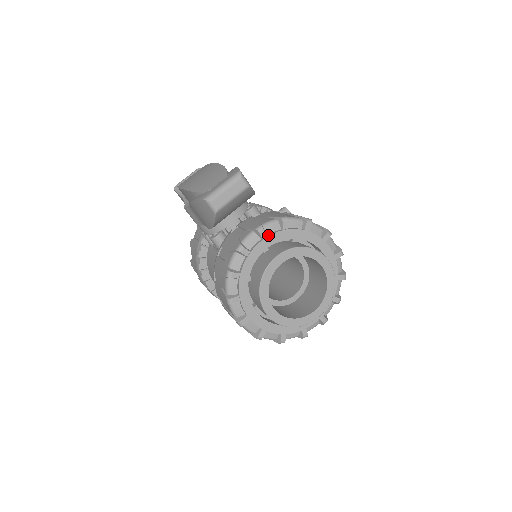
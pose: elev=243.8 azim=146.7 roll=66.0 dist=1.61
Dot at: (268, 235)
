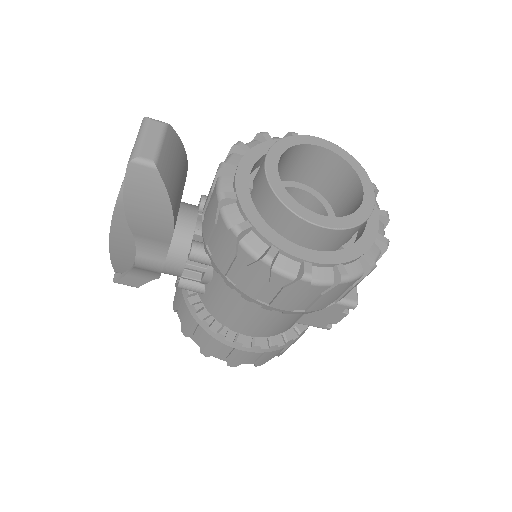
Dot at: (237, 166)
